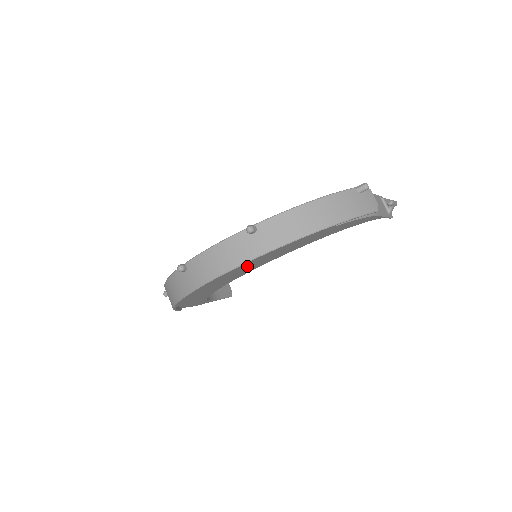
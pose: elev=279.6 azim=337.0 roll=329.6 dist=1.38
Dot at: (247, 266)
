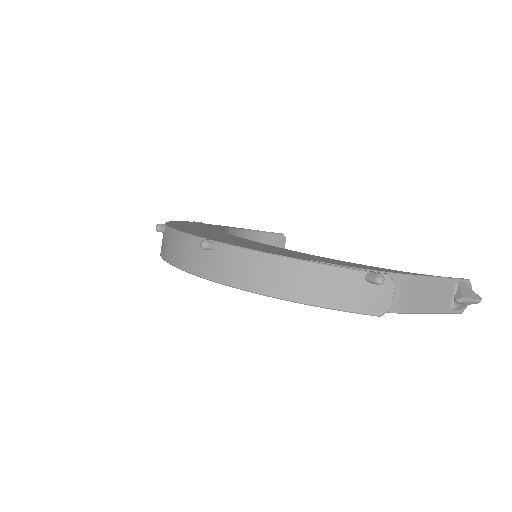
Dot at: occluded
